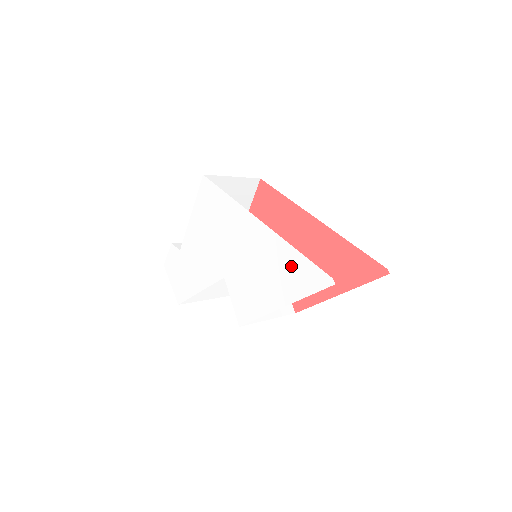
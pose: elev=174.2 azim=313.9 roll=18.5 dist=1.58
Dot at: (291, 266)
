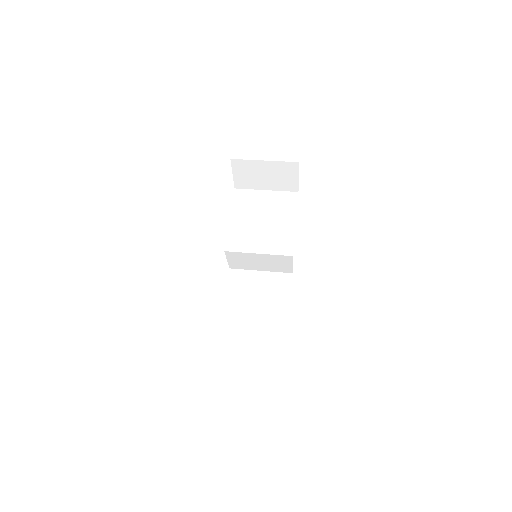
Dot at: occluded
